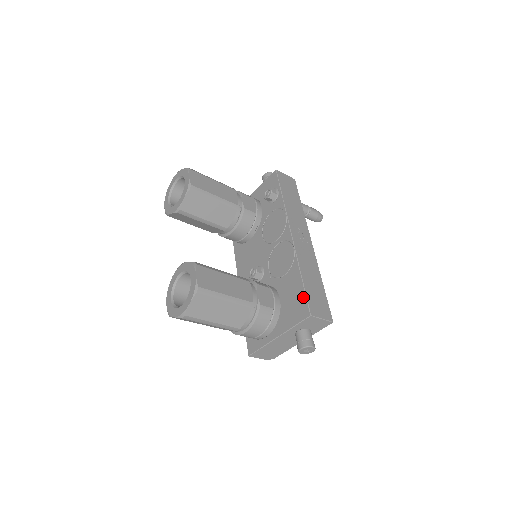
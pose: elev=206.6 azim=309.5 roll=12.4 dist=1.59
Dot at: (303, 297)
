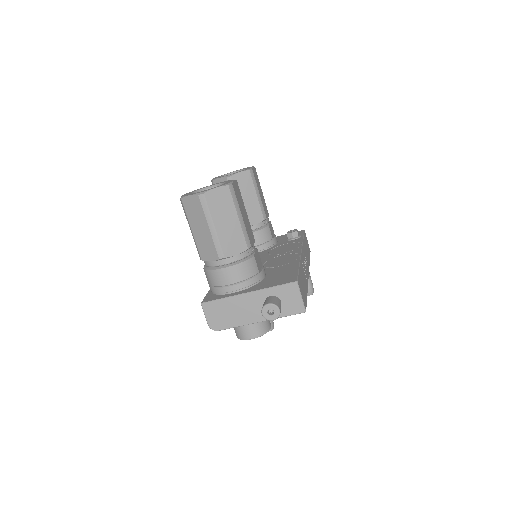
Dot at: (295, 273)
